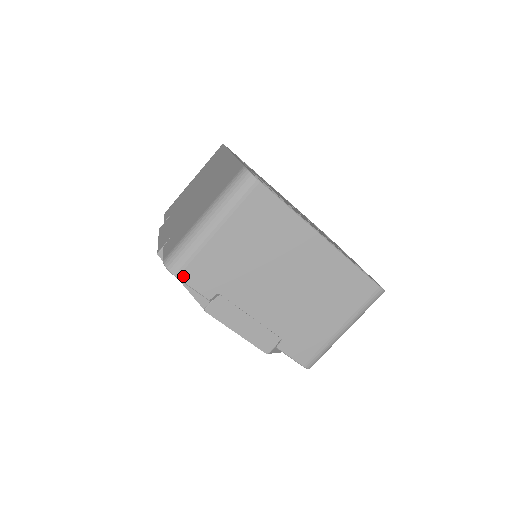
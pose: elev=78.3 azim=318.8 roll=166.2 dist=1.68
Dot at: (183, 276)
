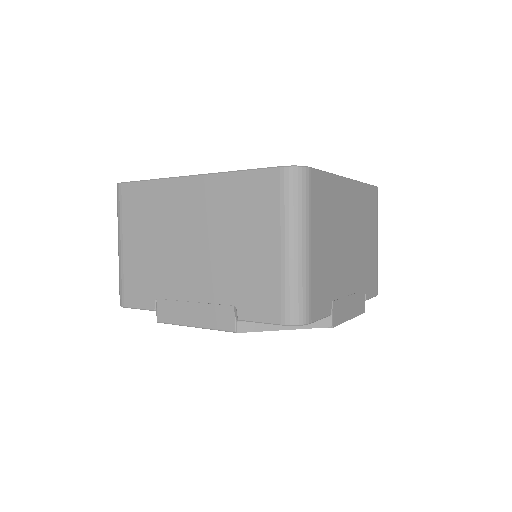
Dot at: (313, 316)
